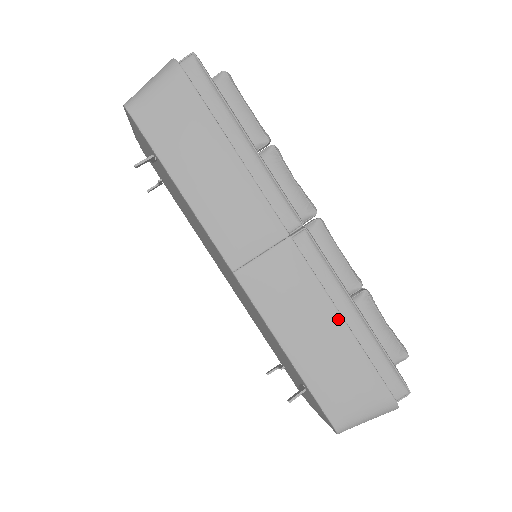
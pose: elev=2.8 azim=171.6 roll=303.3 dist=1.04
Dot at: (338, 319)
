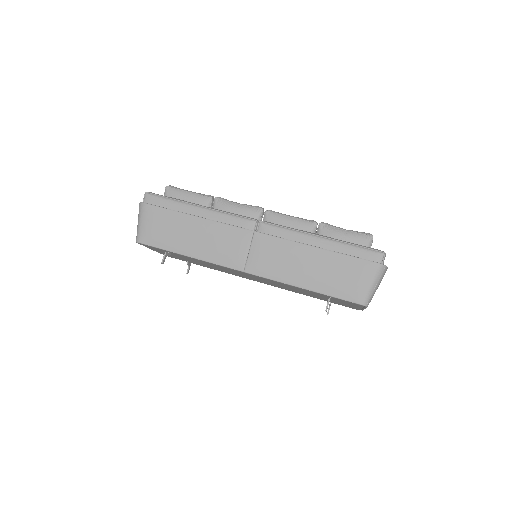
Dot at: (312, 249)
